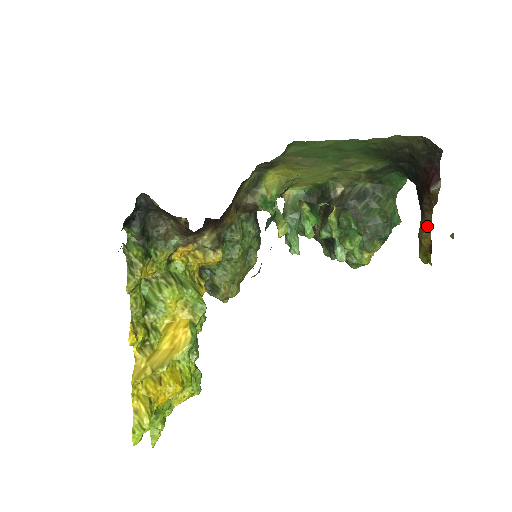
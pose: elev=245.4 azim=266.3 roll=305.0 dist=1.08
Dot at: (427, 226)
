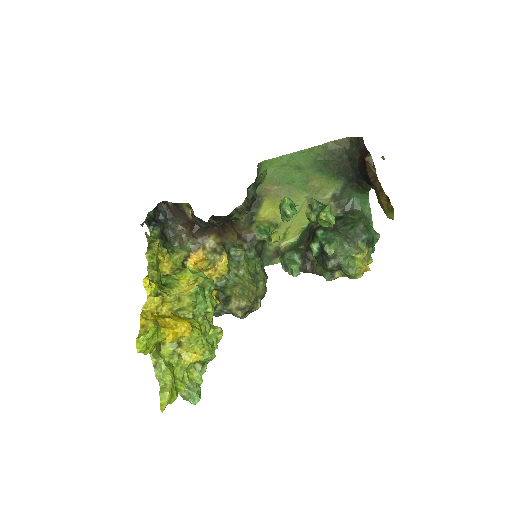
Dot at: (380, 191)
